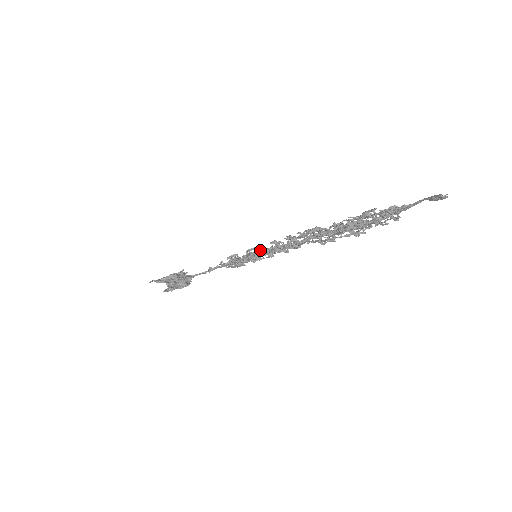
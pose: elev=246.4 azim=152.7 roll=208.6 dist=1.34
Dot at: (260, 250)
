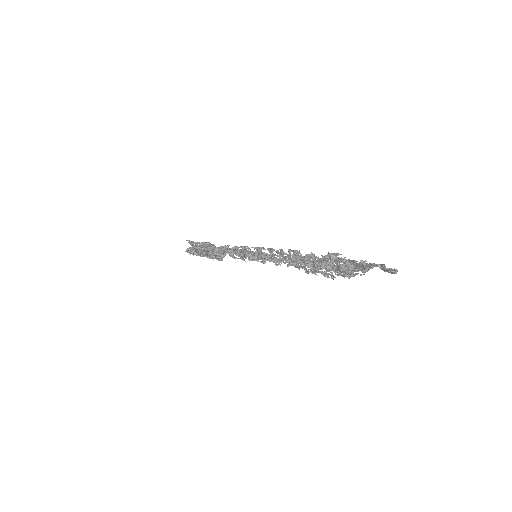
Dot at: (258, 251)
